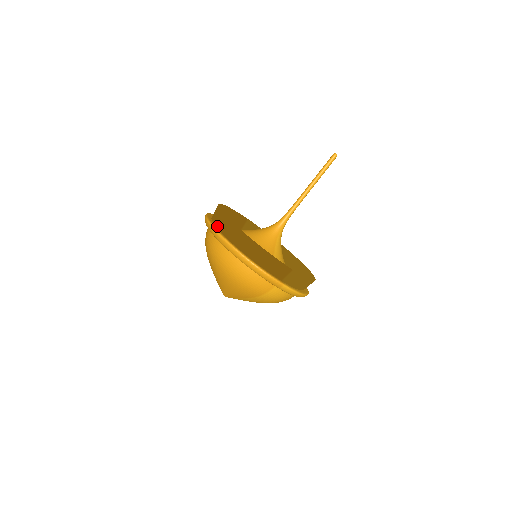
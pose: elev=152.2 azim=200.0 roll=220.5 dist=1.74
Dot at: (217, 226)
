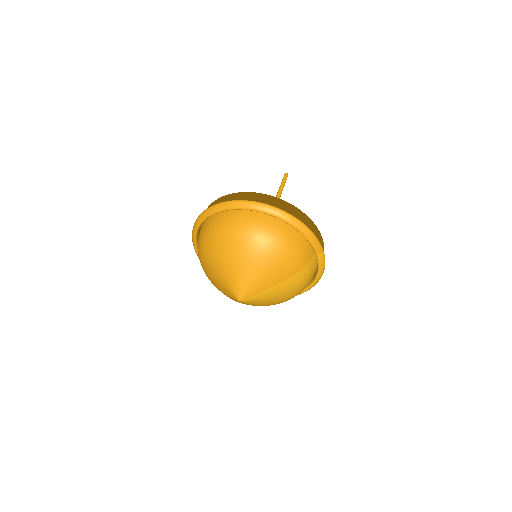
Dot at: occluded
